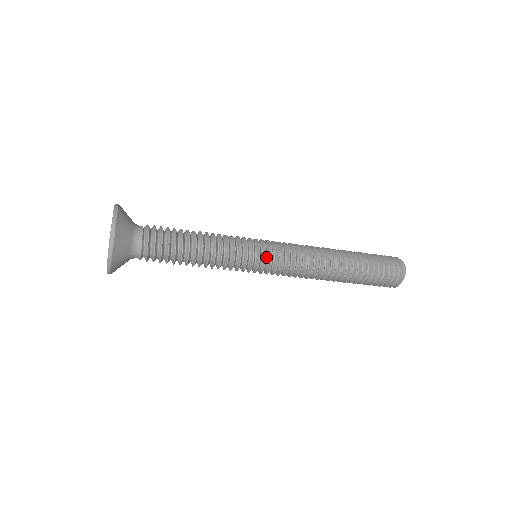
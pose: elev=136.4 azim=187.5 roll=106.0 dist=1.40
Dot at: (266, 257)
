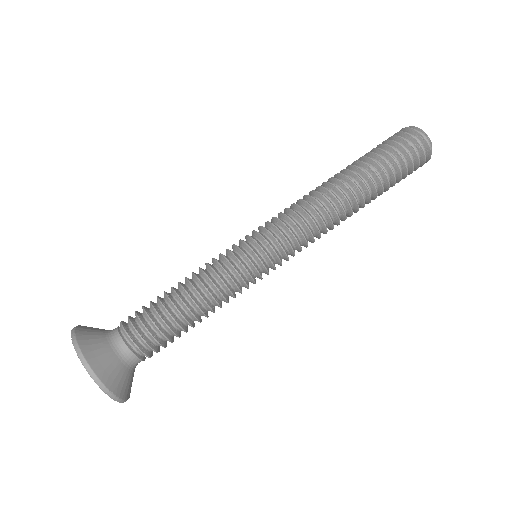
Dot at: (272, 263)
